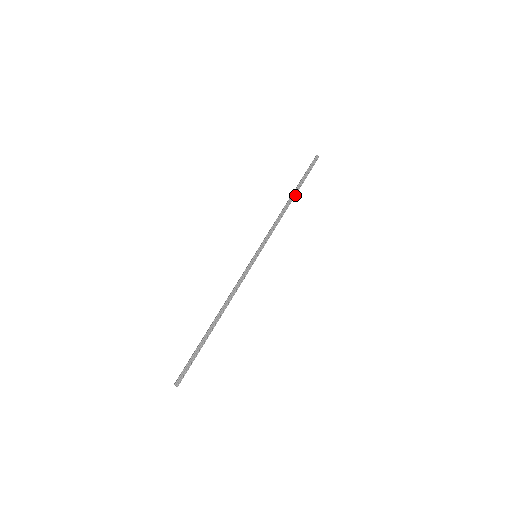
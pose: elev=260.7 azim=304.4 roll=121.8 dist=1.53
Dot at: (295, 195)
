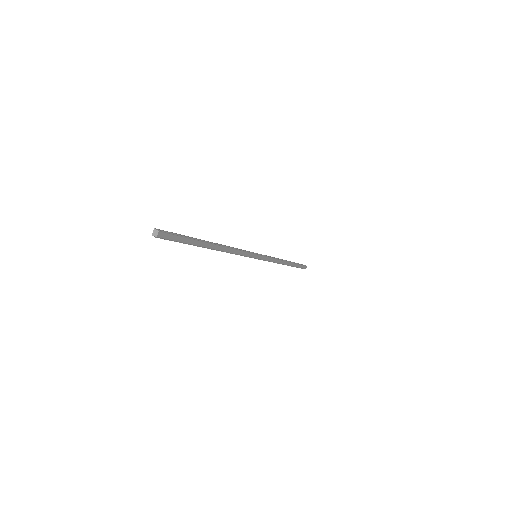
Dot at: (290, 262)
